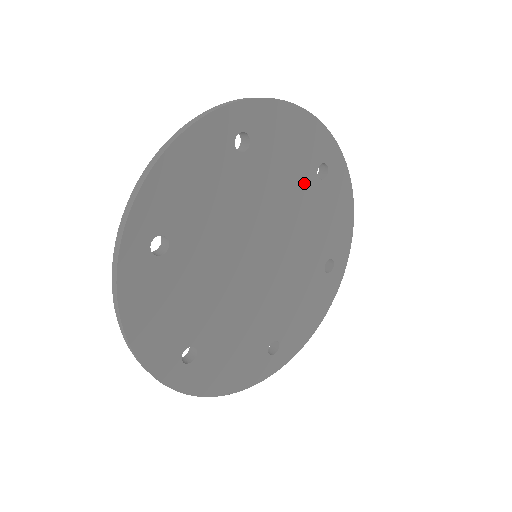
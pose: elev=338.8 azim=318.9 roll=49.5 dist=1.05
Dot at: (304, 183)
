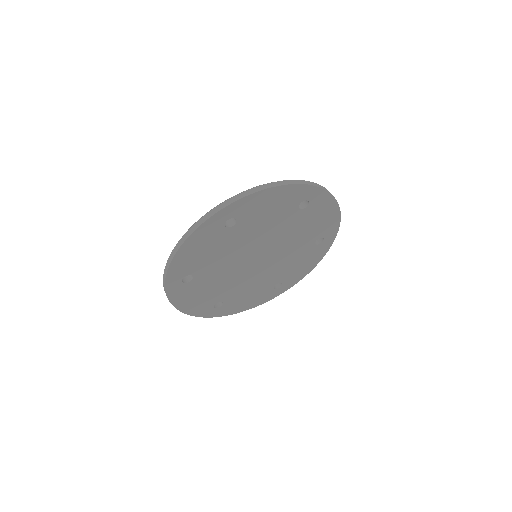
Dot at: (307, 240)
